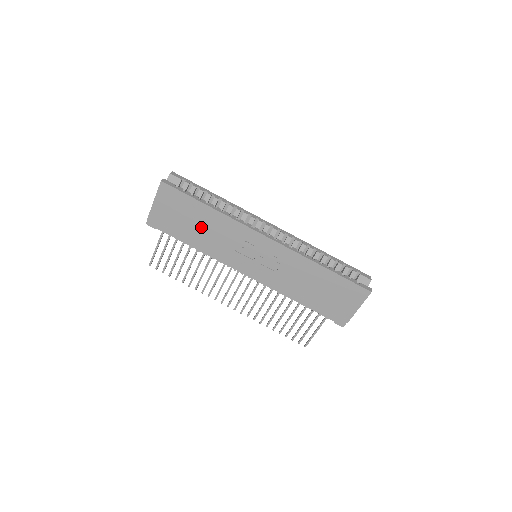
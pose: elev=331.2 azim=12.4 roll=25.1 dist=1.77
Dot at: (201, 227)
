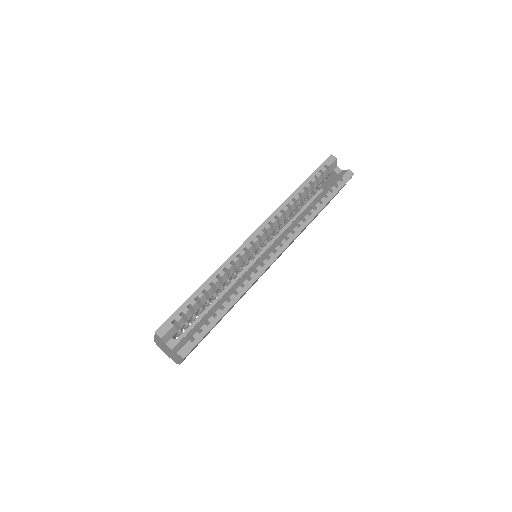
Dot at: occluded
